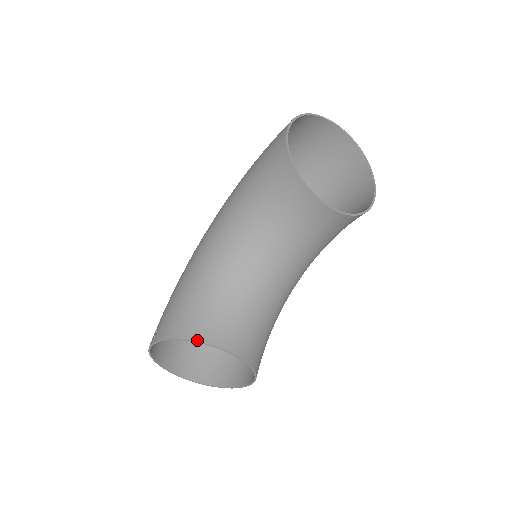
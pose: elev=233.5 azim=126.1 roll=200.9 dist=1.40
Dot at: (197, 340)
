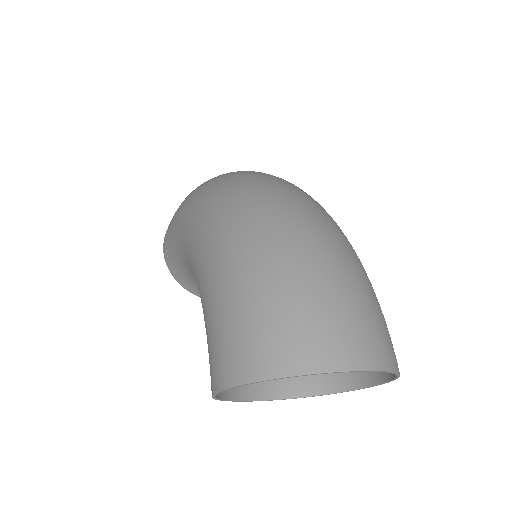
Dot at: (189, 291)
